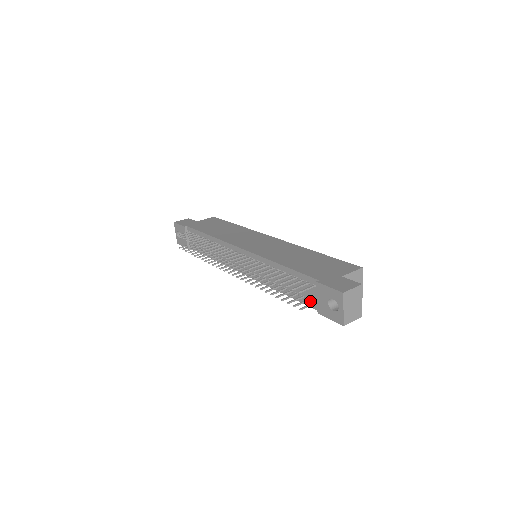
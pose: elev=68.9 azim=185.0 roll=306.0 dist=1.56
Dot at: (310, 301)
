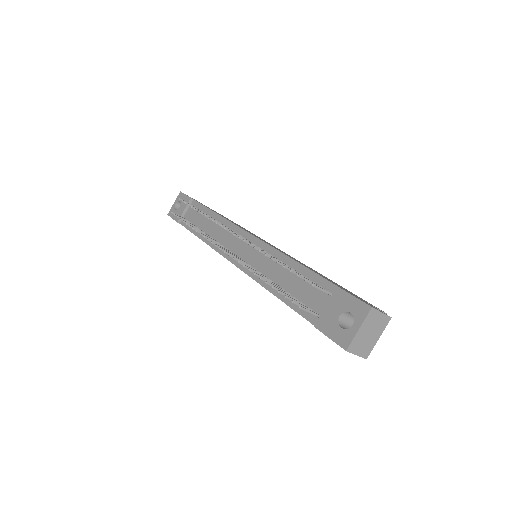
Dot at: occluded
